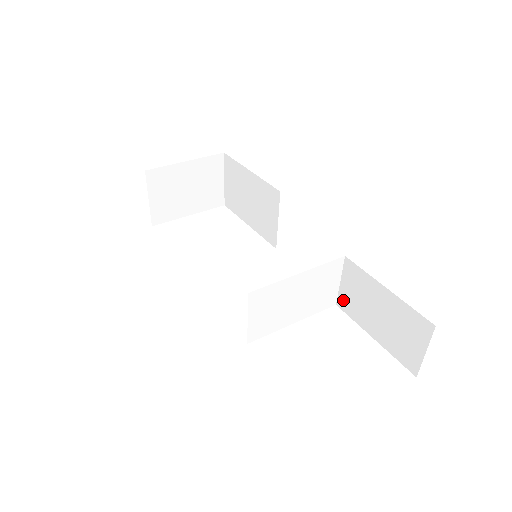
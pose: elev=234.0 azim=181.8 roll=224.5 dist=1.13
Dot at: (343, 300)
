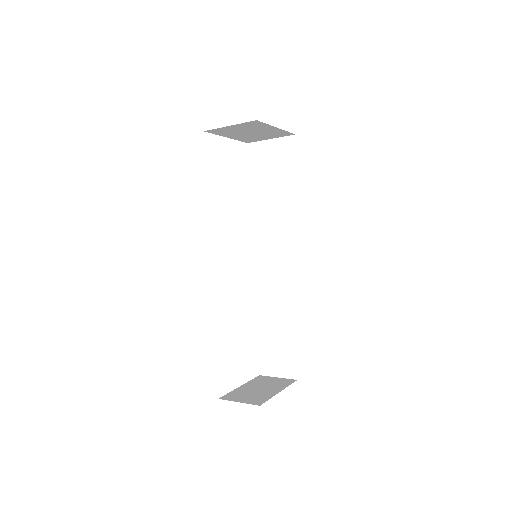
Dot at: (264, 309)
